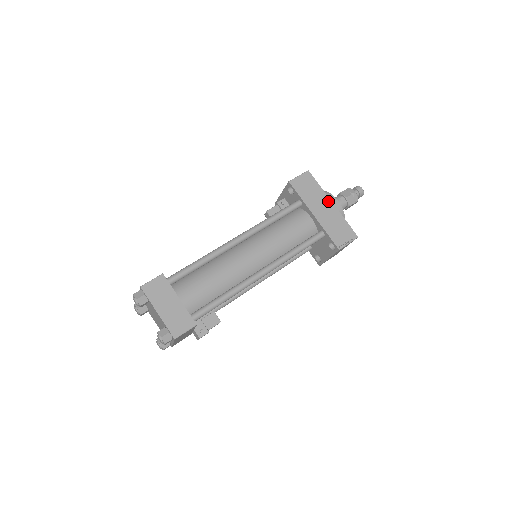
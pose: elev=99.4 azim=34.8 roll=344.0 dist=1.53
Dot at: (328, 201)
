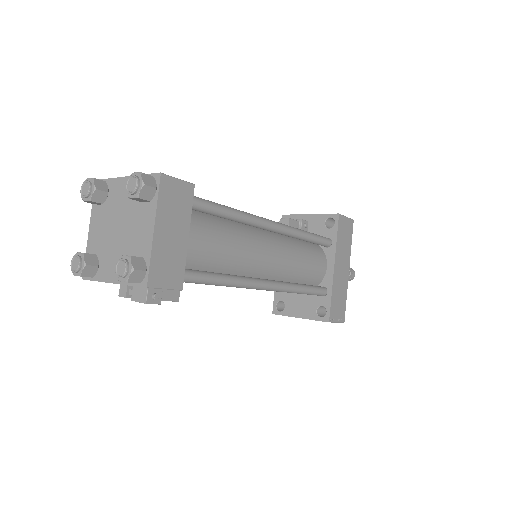
Dot at: (348, 265)
